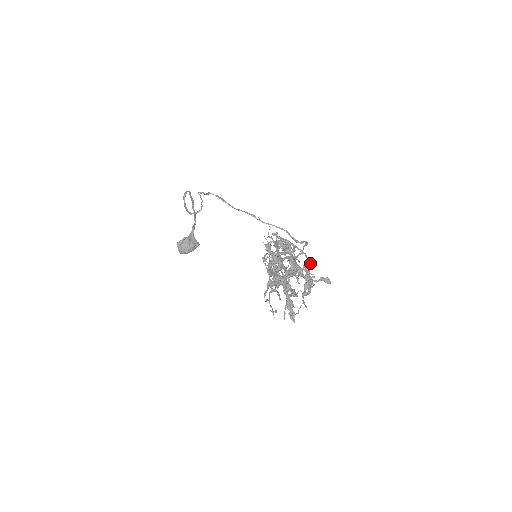
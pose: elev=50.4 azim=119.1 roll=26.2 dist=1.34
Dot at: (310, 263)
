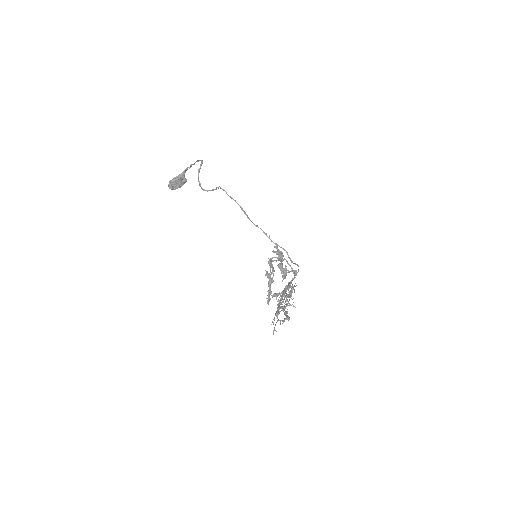
Dot at: occluded
